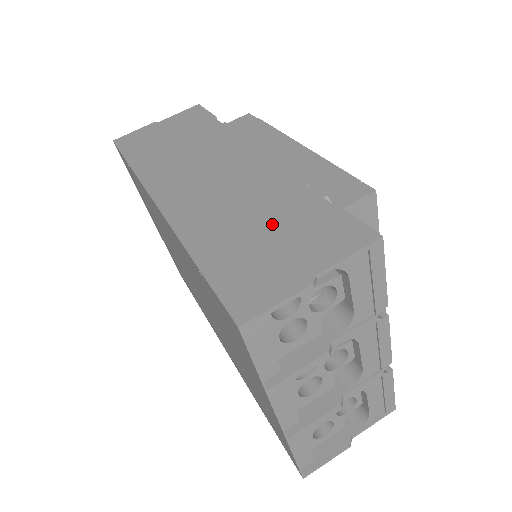
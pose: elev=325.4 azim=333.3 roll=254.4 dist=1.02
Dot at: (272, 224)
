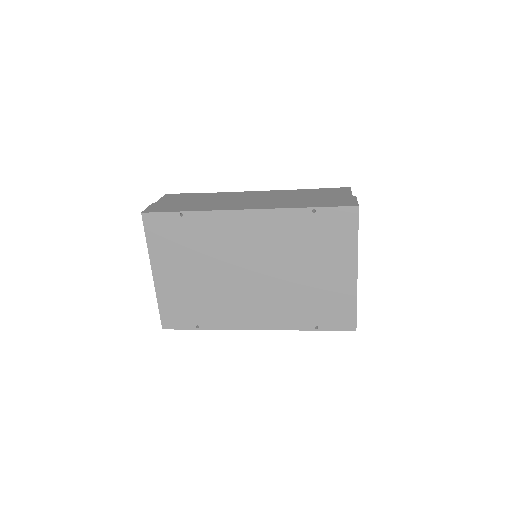
Dot at: (313, 196)
